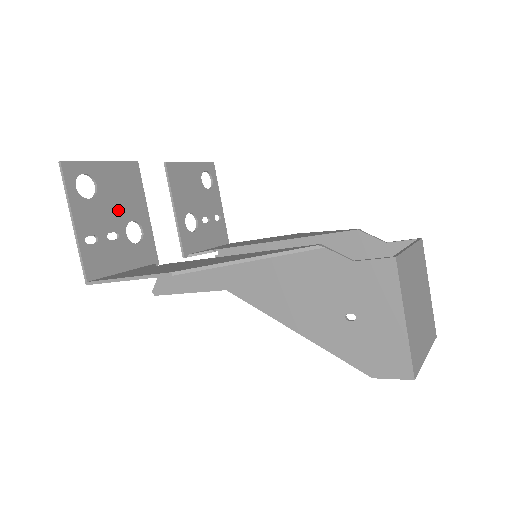
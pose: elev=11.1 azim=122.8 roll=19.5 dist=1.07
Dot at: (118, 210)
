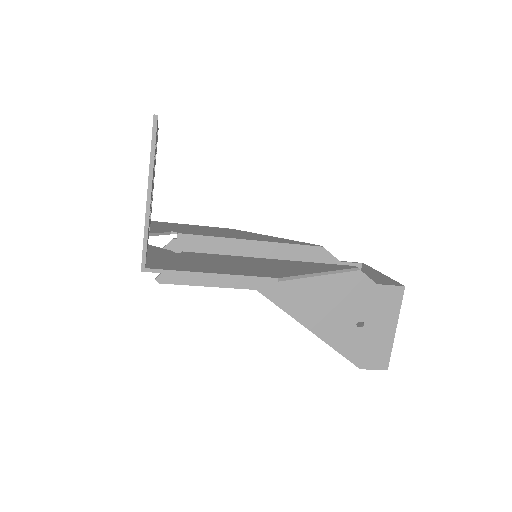
Dot at: occluded
